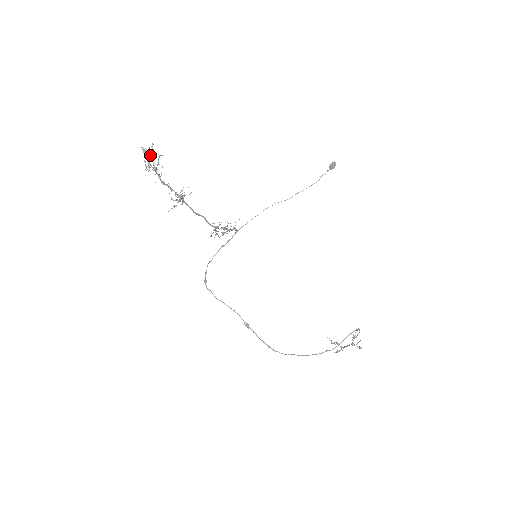
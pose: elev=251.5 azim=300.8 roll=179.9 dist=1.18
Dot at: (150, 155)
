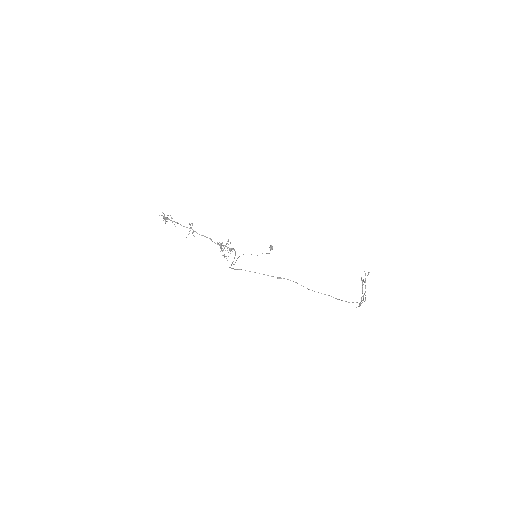
Dot at: (165, 218)
